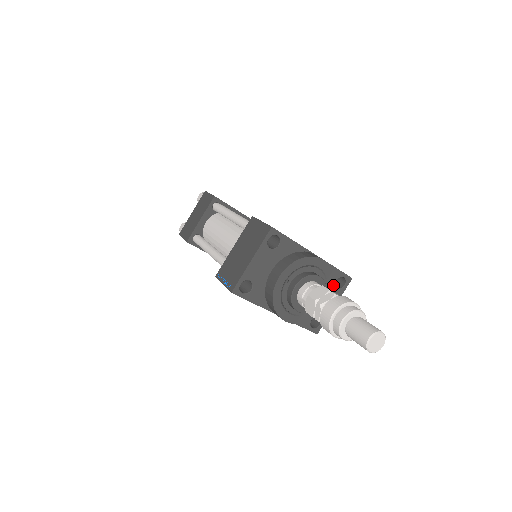
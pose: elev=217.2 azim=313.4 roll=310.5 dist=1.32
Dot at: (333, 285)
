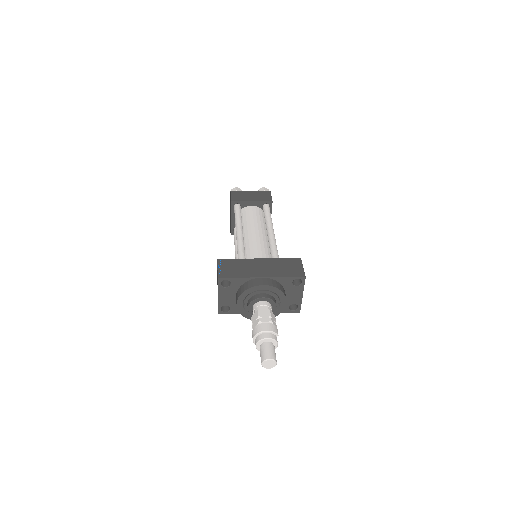
Dot at: (283, 293)
